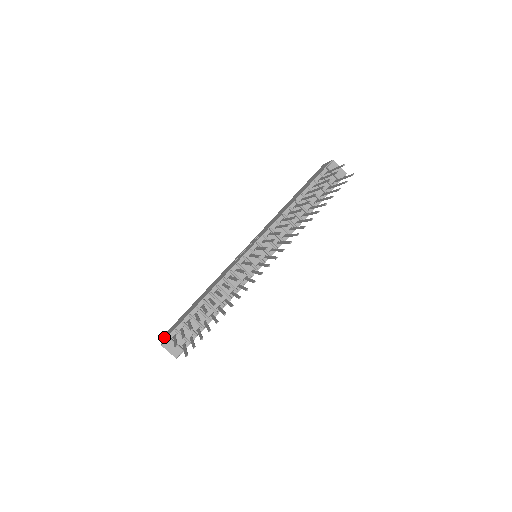
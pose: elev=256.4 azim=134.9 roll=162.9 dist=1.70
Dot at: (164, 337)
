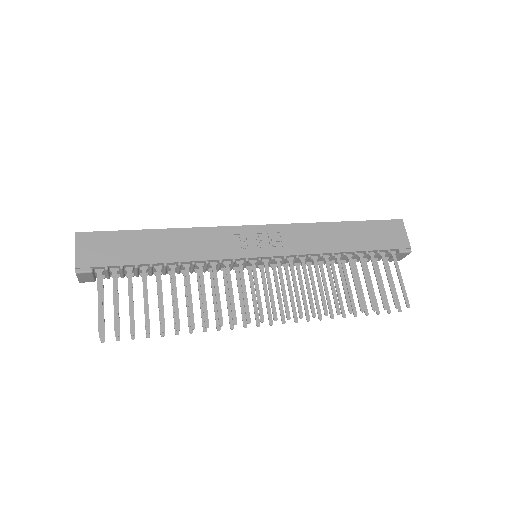
Dot at: (84, 252)
